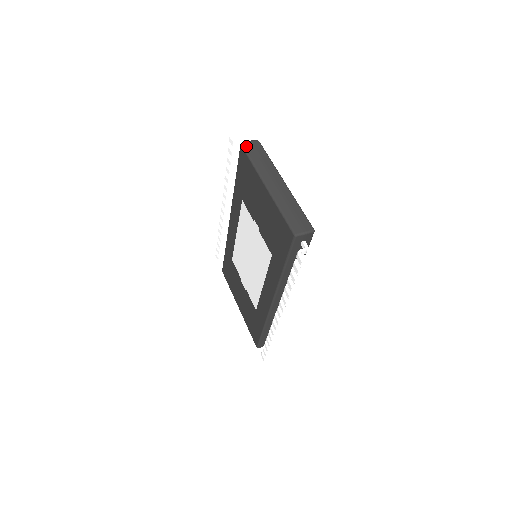
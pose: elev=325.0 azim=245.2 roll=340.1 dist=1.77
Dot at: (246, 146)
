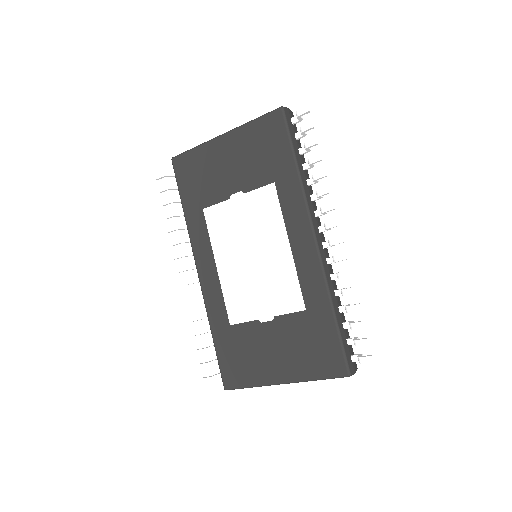
Dot at: (178, 155)
